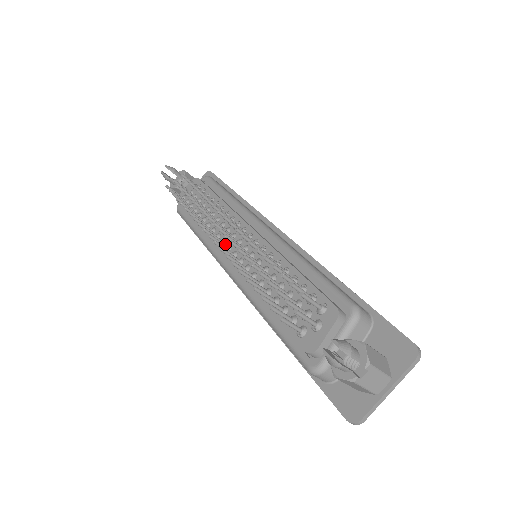
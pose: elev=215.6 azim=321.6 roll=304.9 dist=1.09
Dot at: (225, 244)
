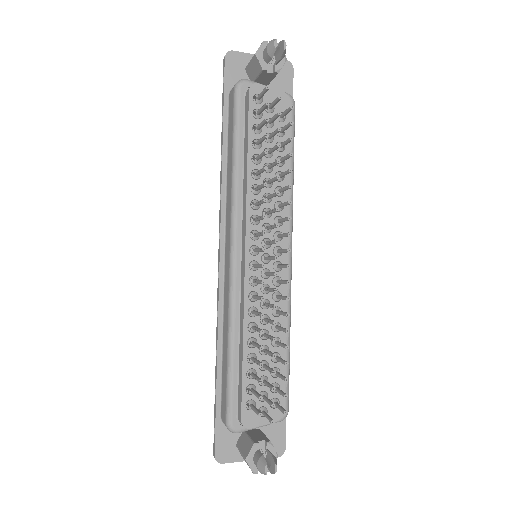
Dot at: (256, 241)
